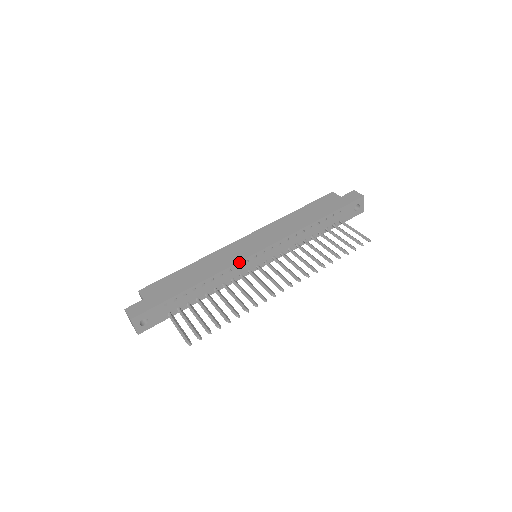
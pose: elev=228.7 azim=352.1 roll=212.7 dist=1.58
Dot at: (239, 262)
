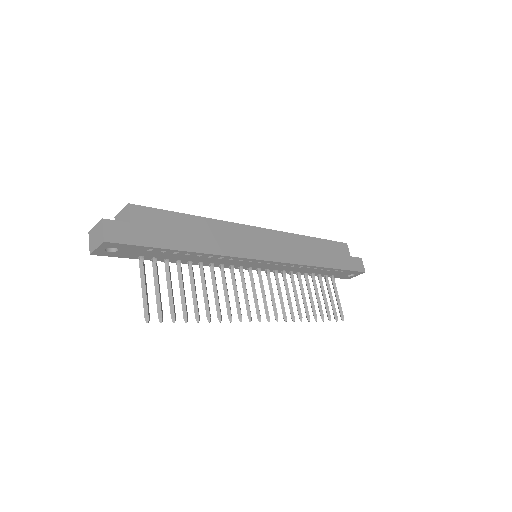
Dot at: (246, 258)
